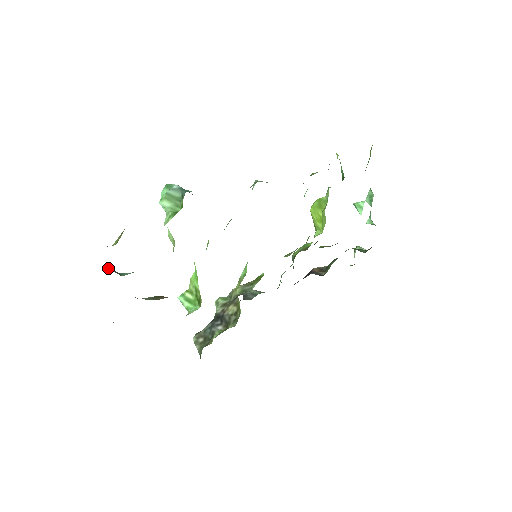
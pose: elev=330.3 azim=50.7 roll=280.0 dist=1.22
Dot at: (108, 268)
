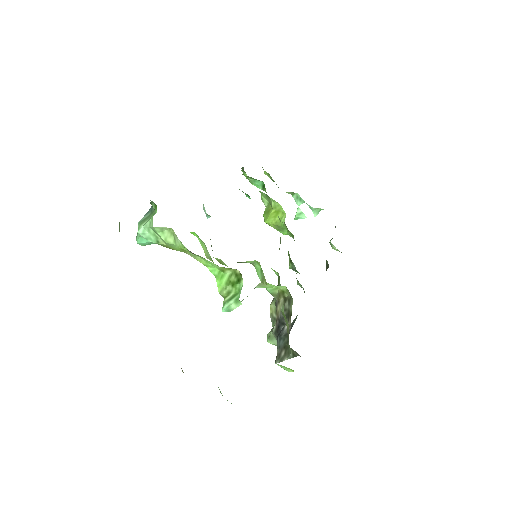
Dot at: occluded
